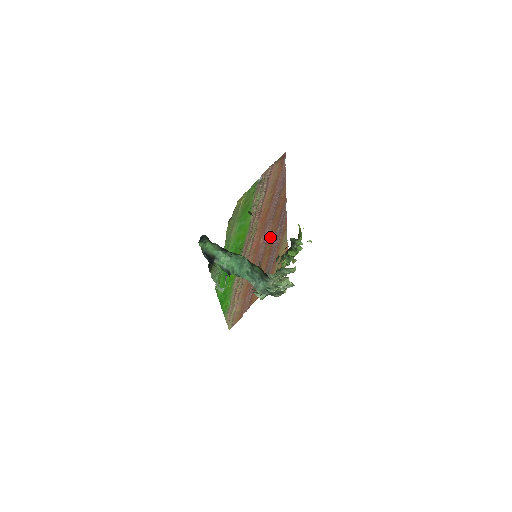
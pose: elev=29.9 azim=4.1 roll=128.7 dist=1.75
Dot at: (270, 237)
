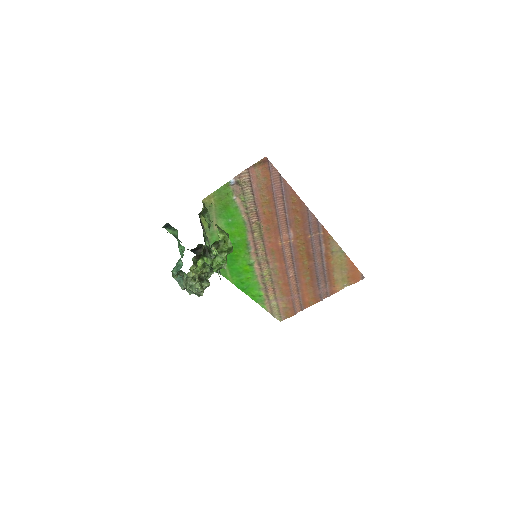
Dot at: (299, 242)
